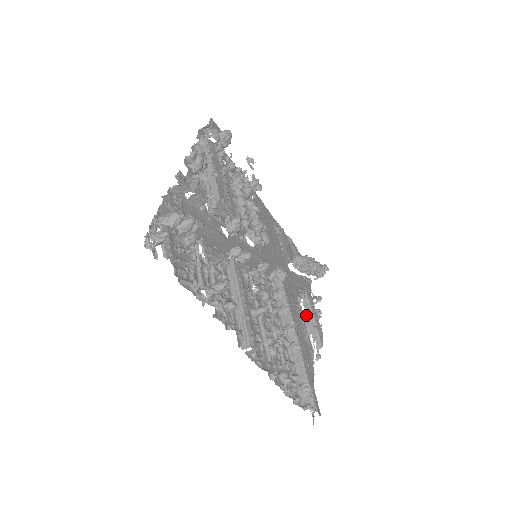
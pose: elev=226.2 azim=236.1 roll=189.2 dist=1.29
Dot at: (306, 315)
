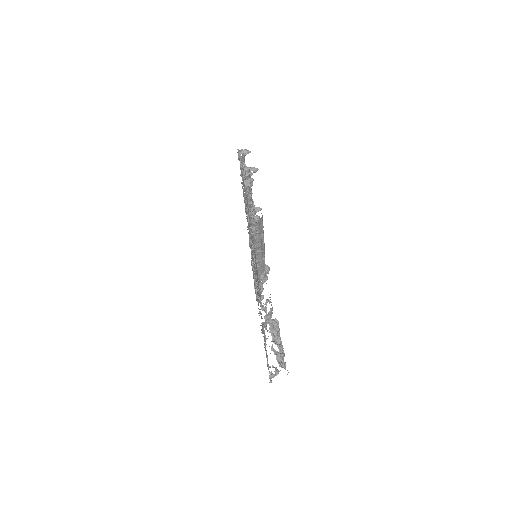
Dot at: occluded
